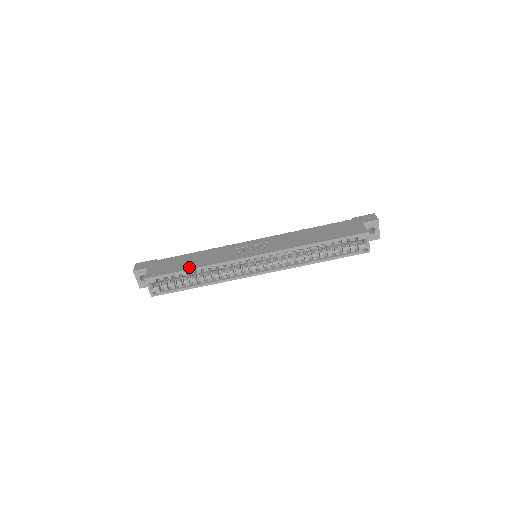
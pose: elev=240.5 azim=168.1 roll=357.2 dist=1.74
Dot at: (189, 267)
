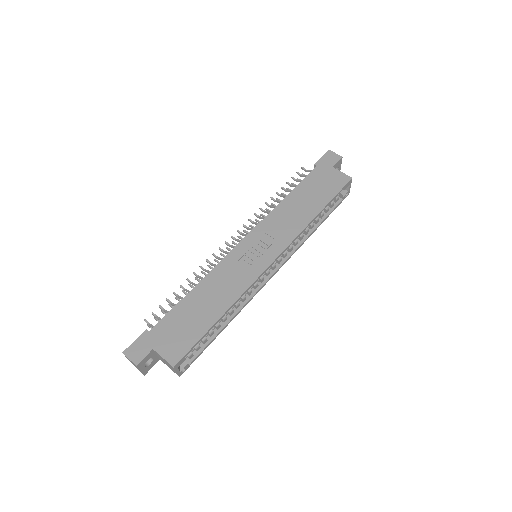
Dot at: (214, 318)
